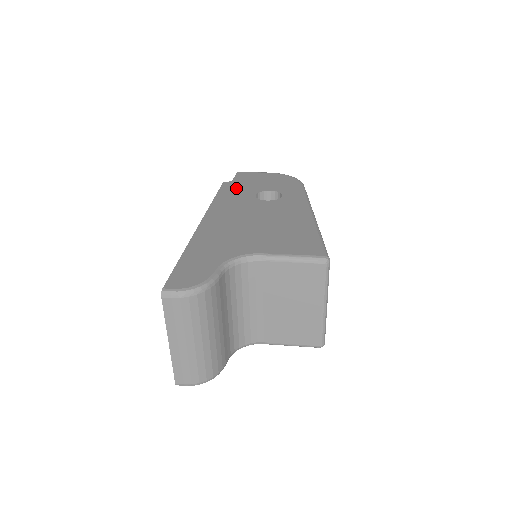
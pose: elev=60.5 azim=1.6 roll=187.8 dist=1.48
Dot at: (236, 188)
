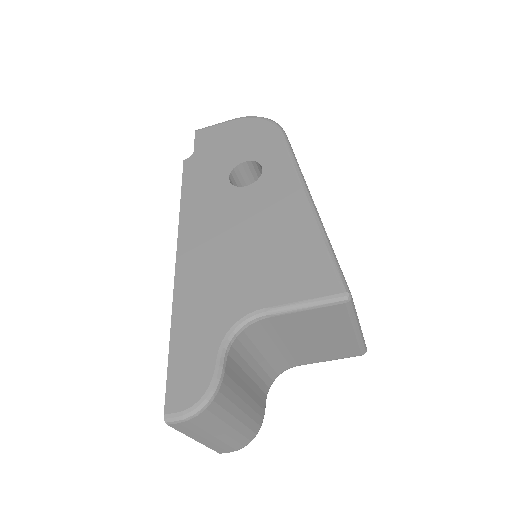
Dot at: (202, 170)
